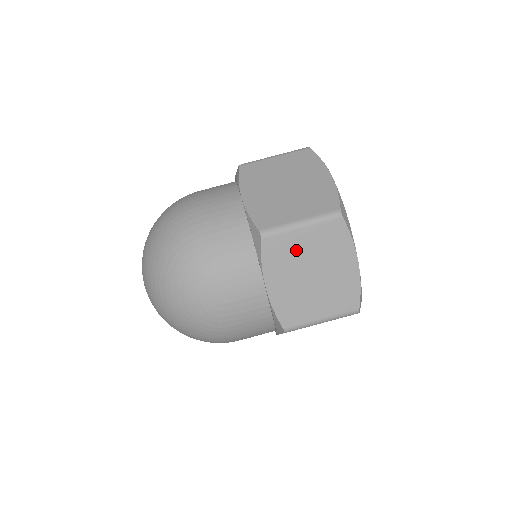
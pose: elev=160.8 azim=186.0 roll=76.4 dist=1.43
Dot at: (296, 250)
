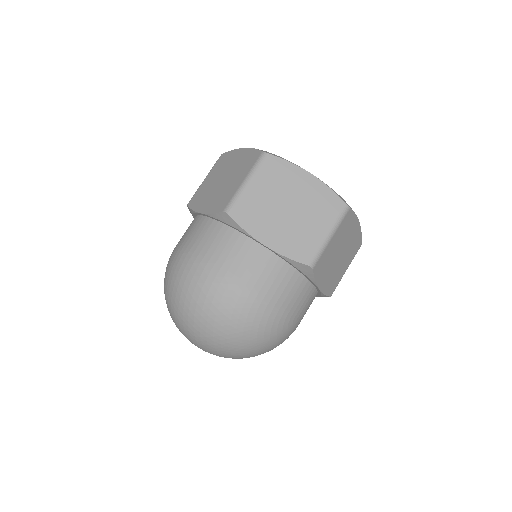
Dot at: (330, 253)
